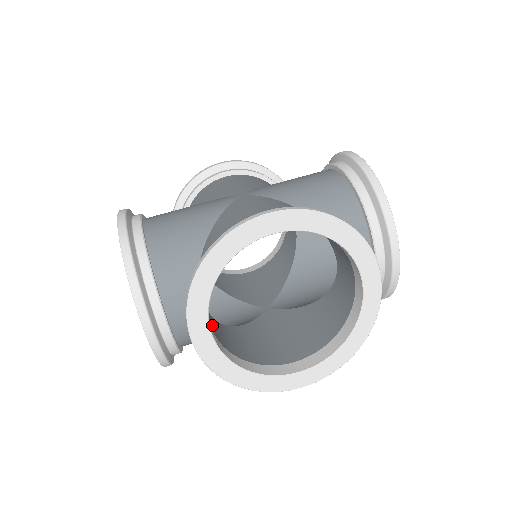
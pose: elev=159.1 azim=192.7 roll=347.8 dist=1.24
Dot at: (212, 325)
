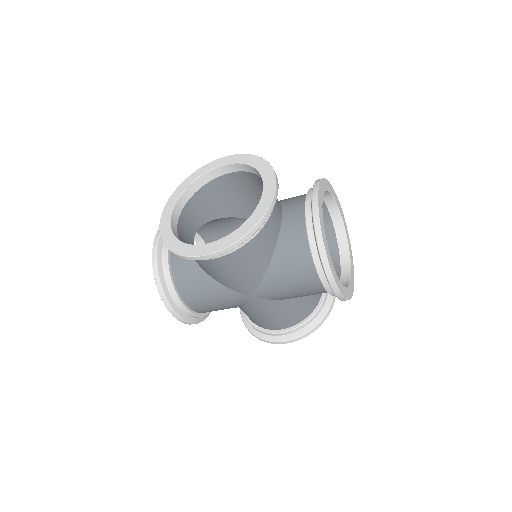
Dot at: (185, 237)
